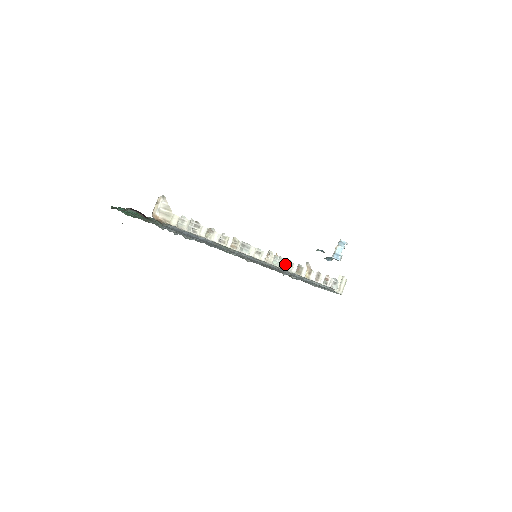
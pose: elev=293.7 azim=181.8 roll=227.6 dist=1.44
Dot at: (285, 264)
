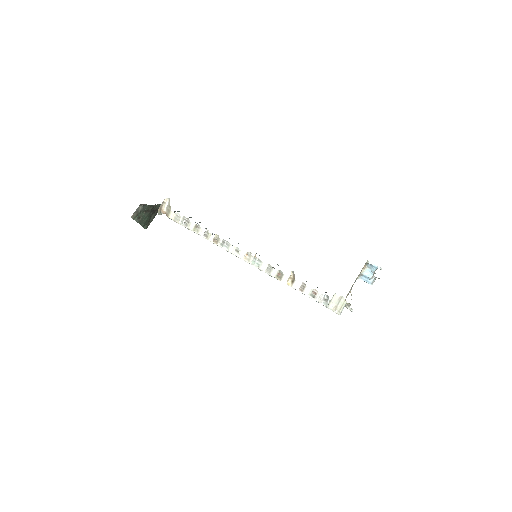
Dot at: (264, 266)
